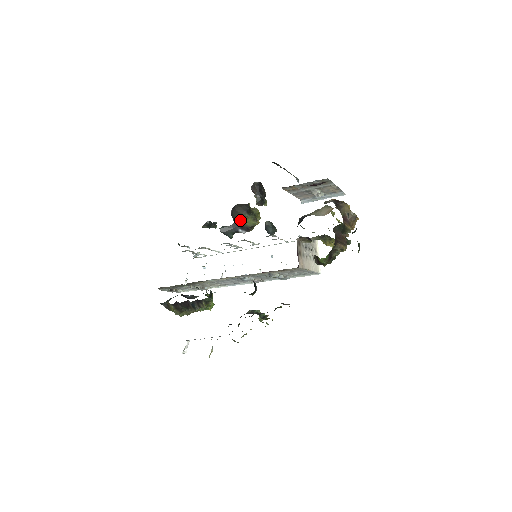
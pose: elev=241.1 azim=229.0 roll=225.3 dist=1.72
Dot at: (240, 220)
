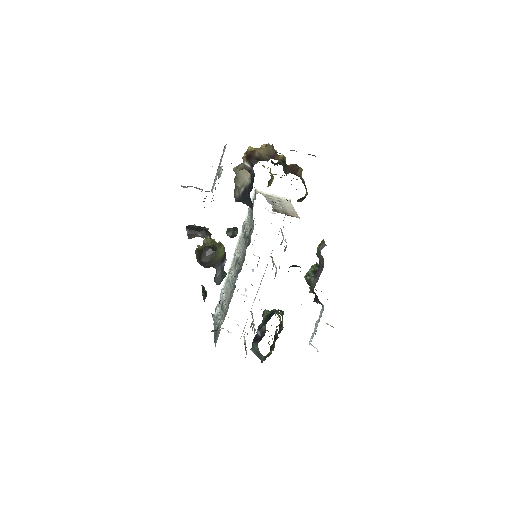
Dot at: (217, 261)
